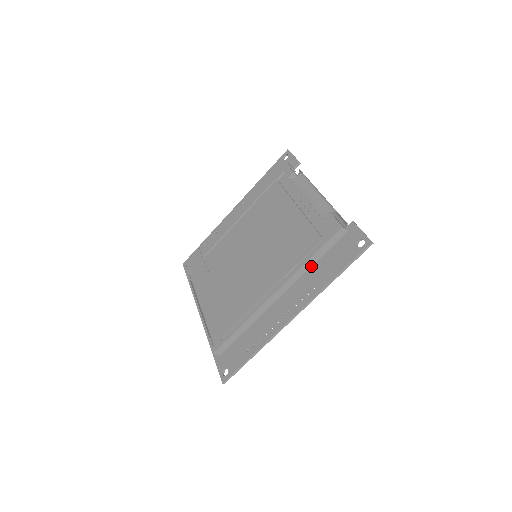
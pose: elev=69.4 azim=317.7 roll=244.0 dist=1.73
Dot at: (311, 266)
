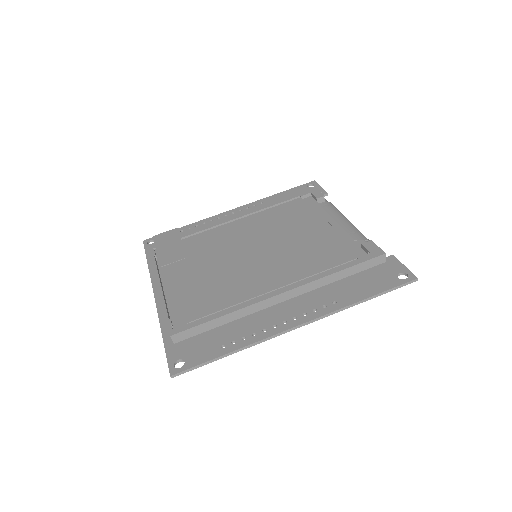
Dot at: (333, 282)
